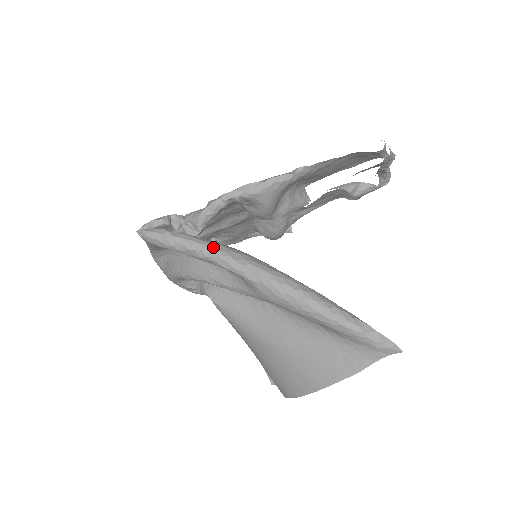
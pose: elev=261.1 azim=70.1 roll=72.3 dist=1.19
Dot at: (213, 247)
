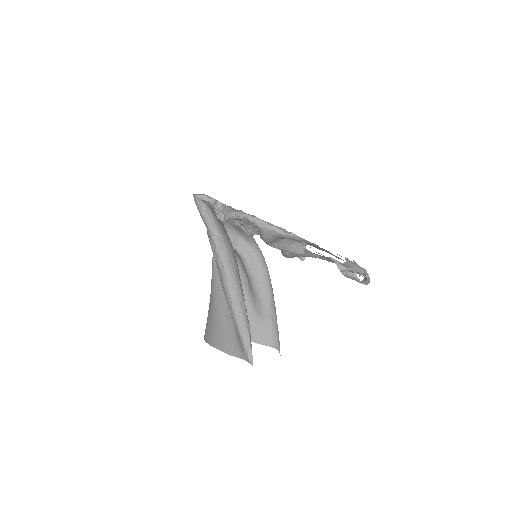
Dot at: (218, 234)
